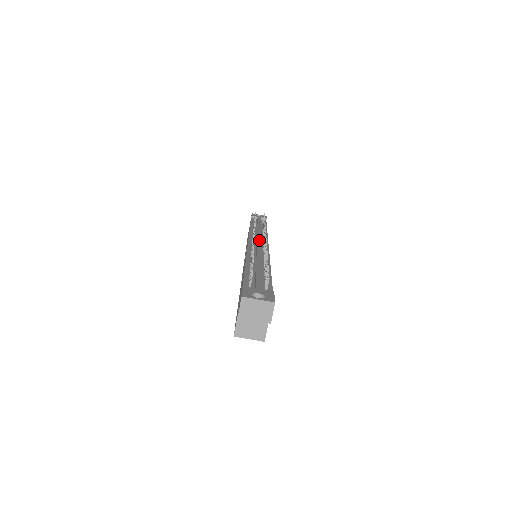
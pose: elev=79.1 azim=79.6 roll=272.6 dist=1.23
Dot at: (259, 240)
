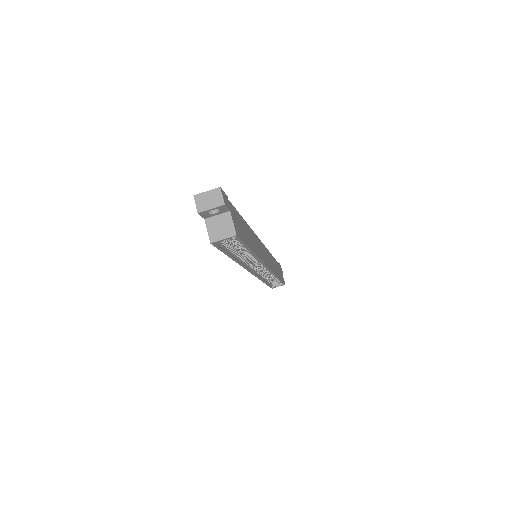
Dot at: occluded
